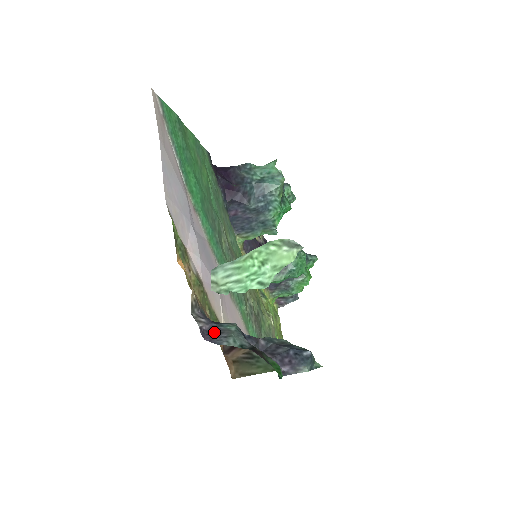
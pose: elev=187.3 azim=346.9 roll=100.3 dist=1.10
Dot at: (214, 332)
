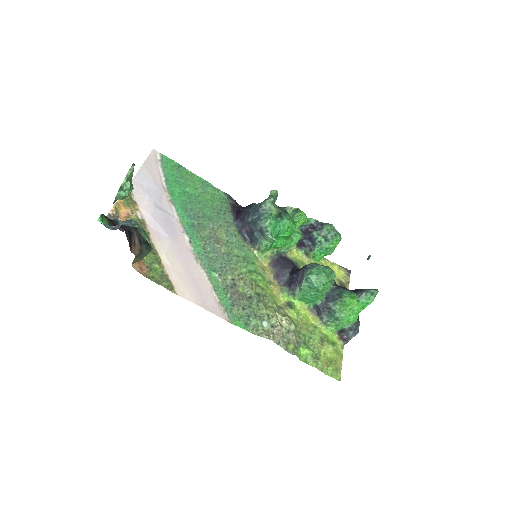
Dot at: occluded
